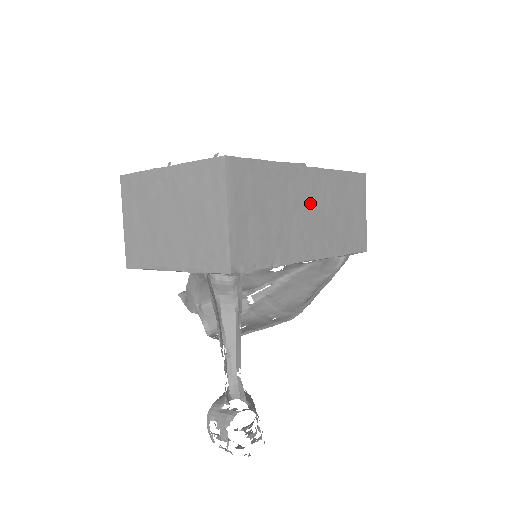
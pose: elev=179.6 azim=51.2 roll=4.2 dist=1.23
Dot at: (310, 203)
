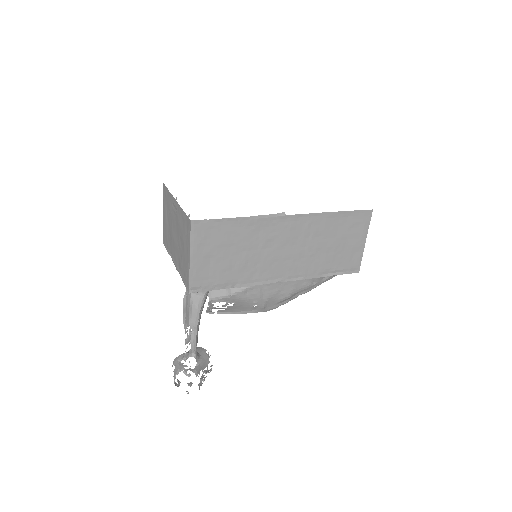
Dot at: (285, 242)
